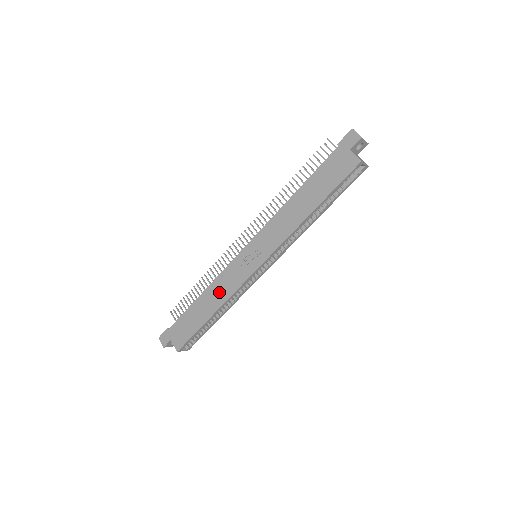
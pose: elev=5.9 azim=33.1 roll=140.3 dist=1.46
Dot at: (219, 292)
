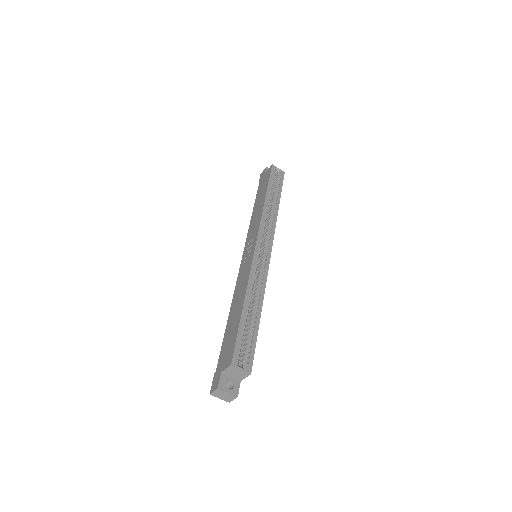
Dot at: (240, 290)
